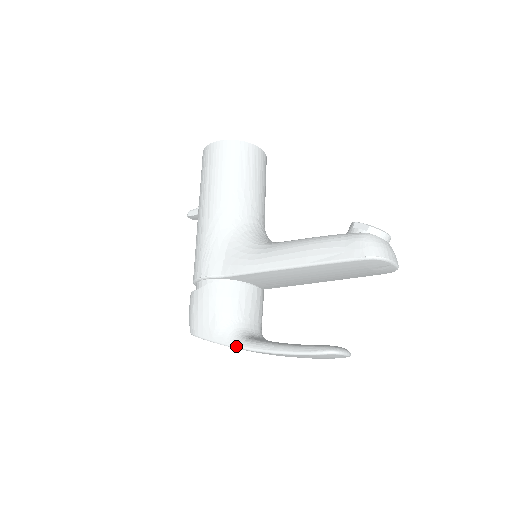
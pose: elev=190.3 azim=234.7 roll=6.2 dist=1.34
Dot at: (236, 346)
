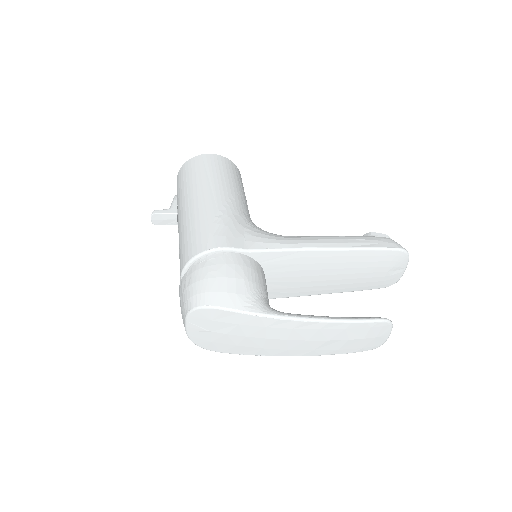
Dot at: (277, 315)
